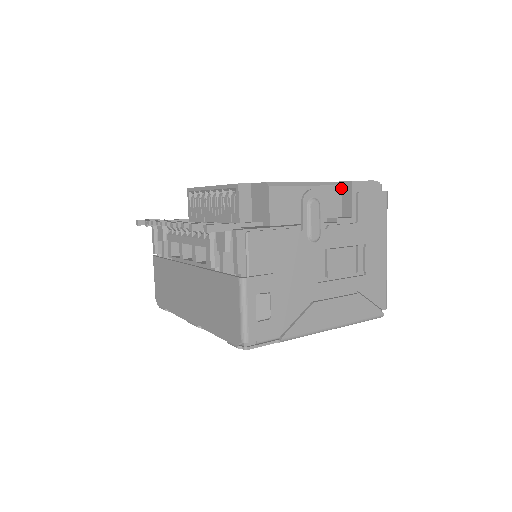
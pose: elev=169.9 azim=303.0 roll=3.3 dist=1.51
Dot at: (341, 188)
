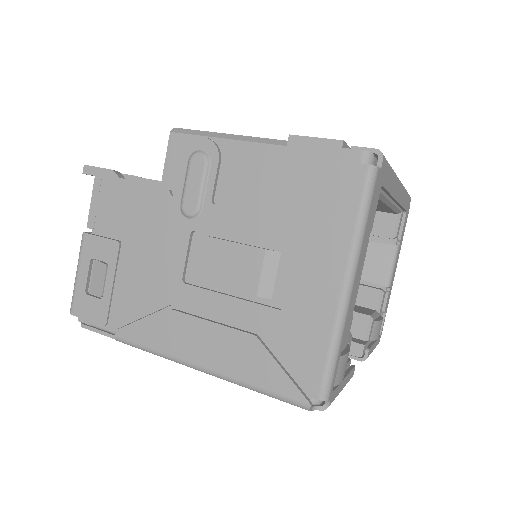
Dot at: occluded
